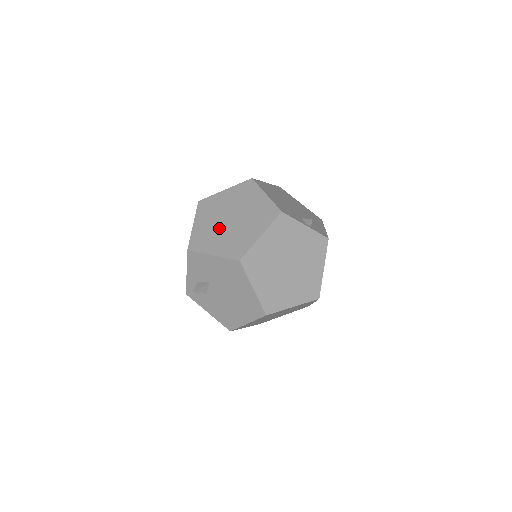
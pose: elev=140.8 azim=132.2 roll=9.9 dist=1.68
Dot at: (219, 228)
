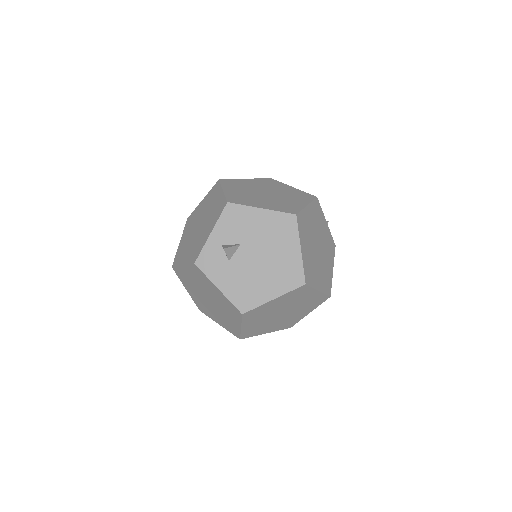
Dot at: (257, 195)
